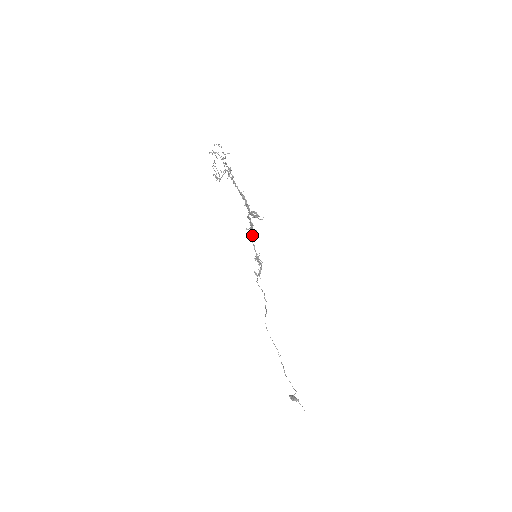
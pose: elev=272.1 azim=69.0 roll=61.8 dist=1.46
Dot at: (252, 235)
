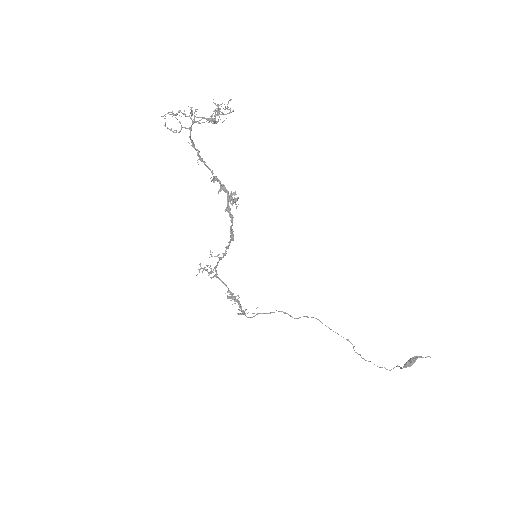
Dot at: (224, 253)
